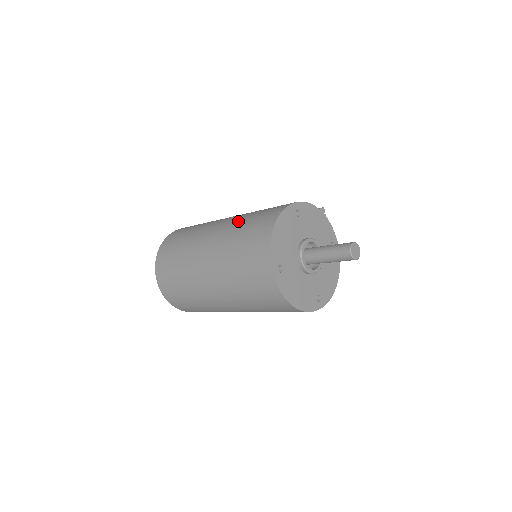
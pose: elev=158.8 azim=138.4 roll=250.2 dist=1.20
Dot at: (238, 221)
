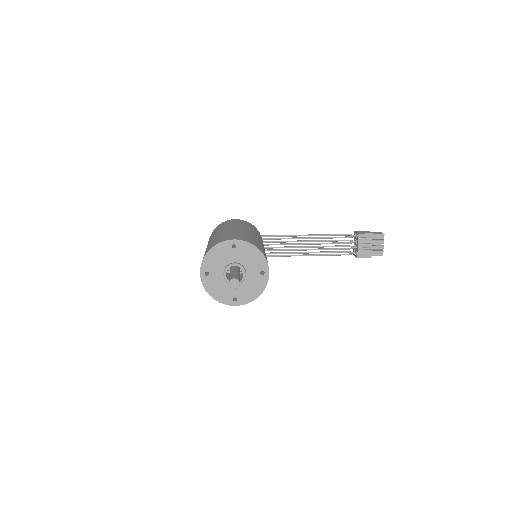
Dot at: (221, 235)
